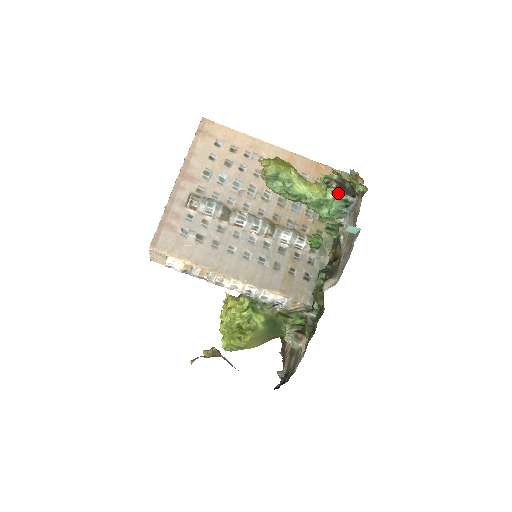
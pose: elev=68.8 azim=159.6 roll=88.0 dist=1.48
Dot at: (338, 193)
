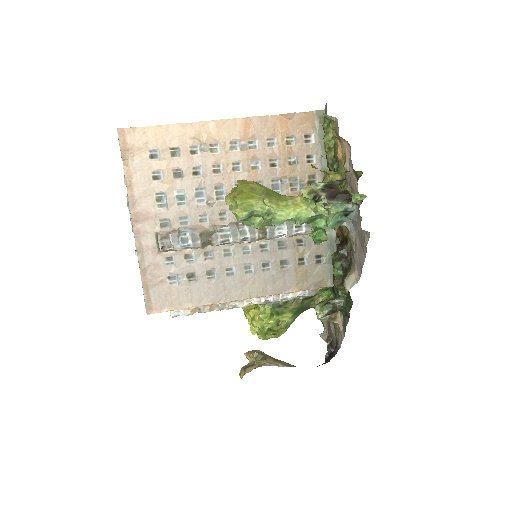
Dot at: (331, 205)
